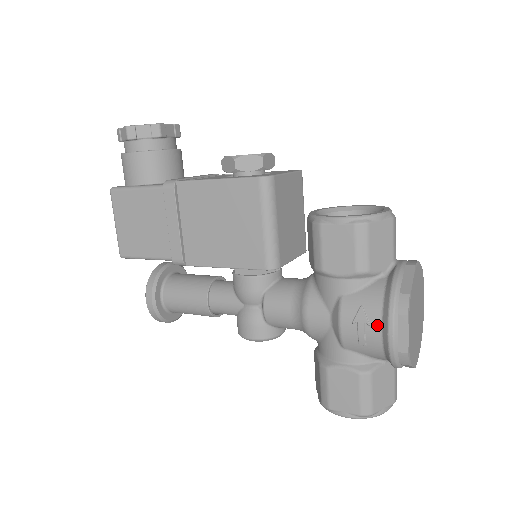
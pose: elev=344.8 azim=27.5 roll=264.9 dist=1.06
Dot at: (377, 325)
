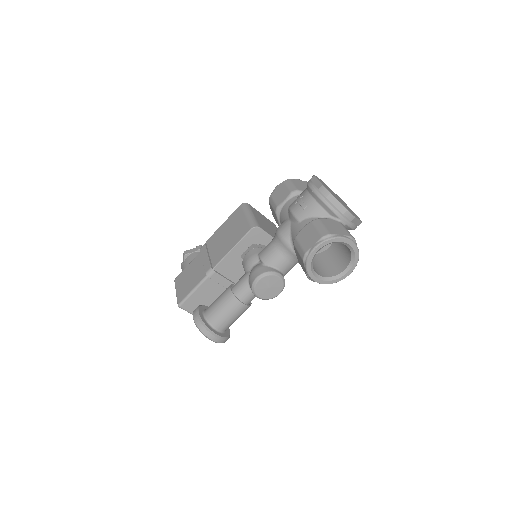
Dot at: (306, 193)
